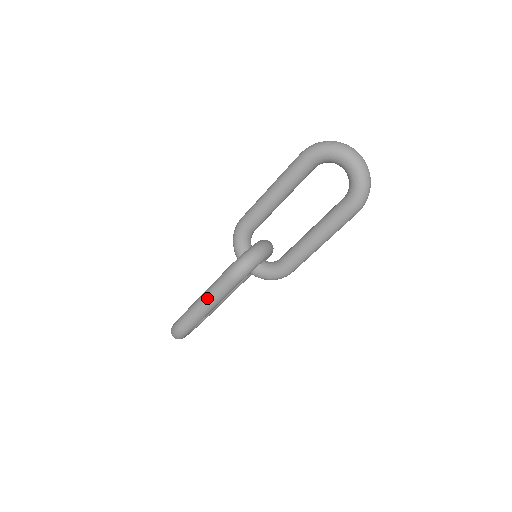
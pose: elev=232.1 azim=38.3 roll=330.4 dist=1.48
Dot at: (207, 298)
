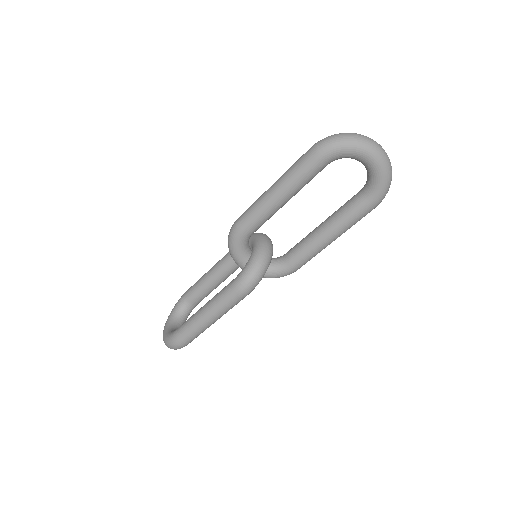
Dot at: (213, 314)
